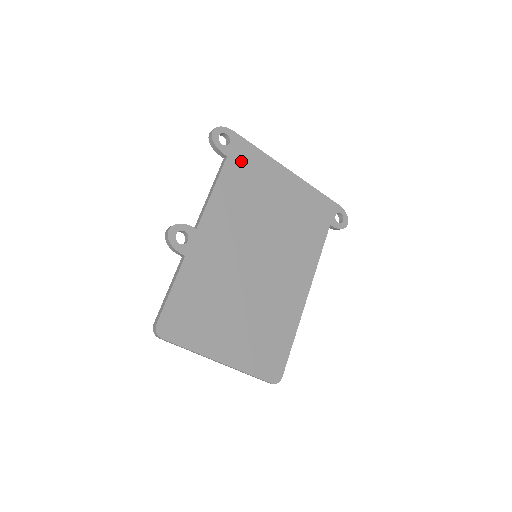
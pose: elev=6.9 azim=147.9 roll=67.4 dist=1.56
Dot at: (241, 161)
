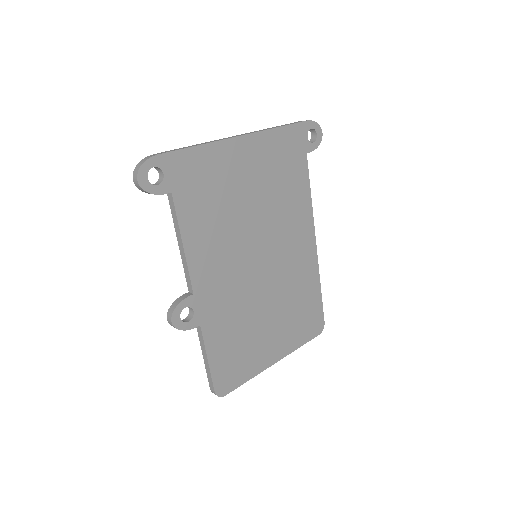
Dot at: (188, 182)
